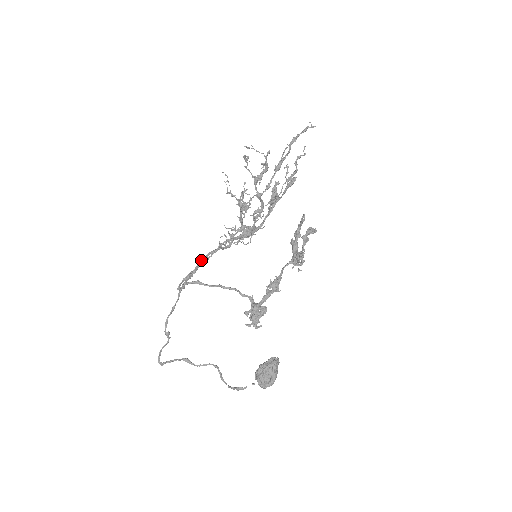
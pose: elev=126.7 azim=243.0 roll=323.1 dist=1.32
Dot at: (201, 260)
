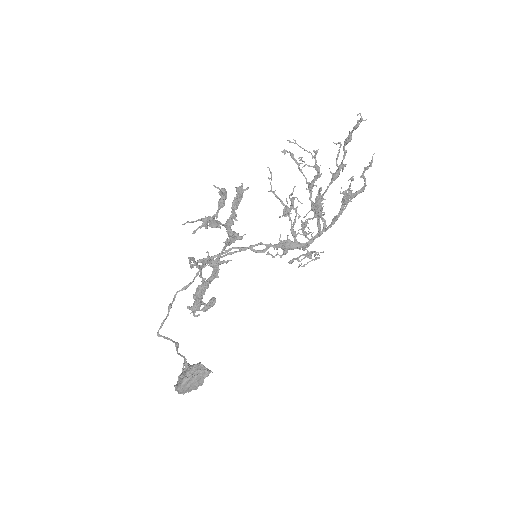
Dot at: occluded
